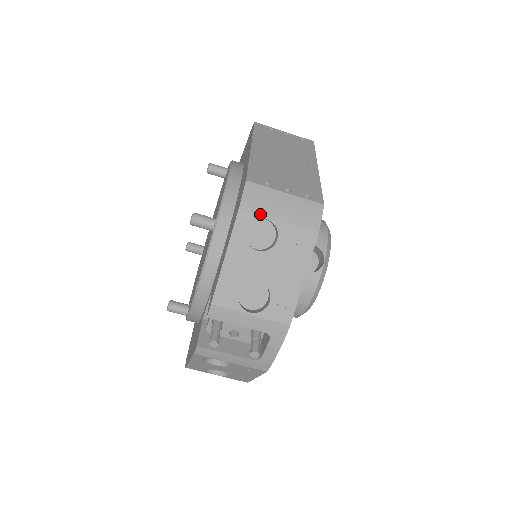
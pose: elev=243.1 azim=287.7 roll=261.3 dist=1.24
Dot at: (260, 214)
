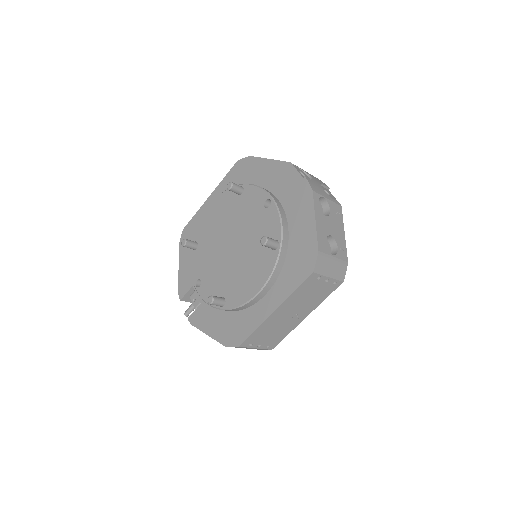
Dot at: occluded
